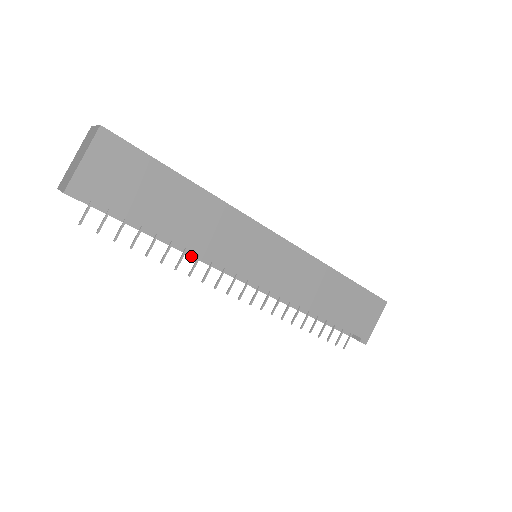
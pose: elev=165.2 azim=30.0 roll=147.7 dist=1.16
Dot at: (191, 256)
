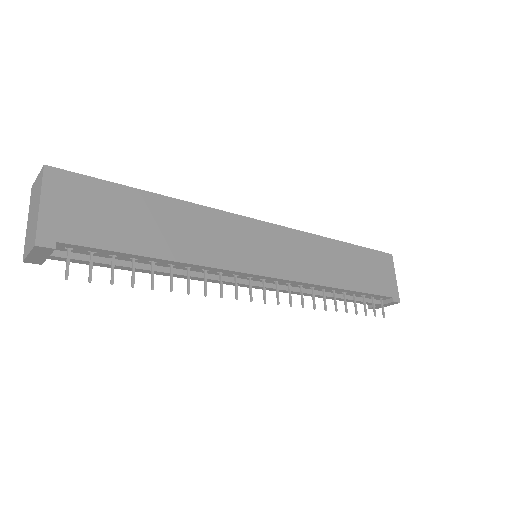
Dot at: (196, 277)
